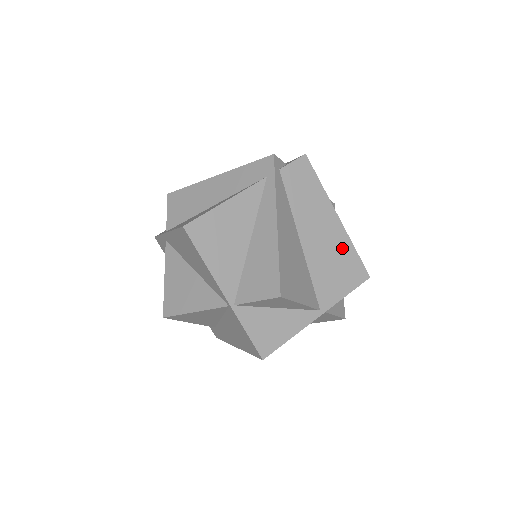
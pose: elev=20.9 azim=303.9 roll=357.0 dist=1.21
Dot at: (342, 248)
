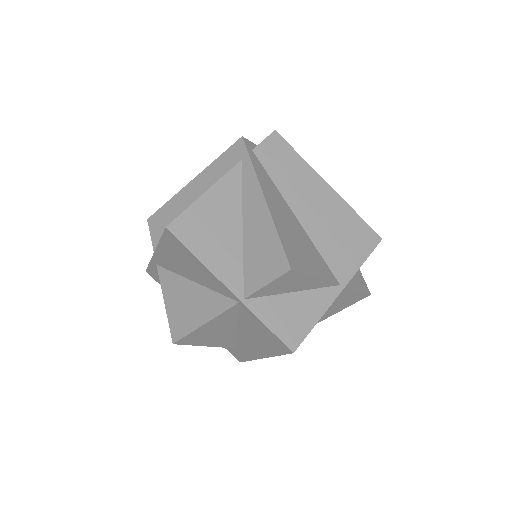
Dot at: (343, 215)
